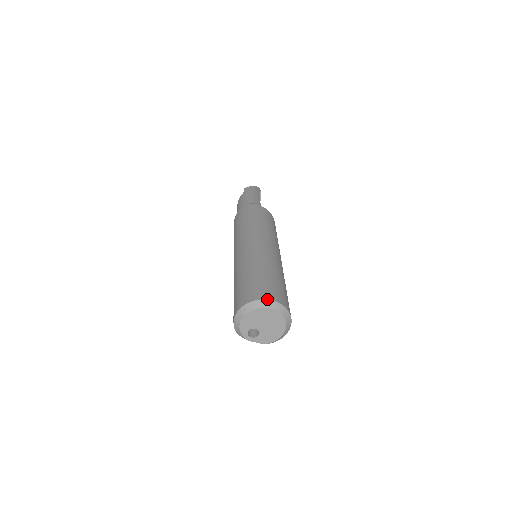
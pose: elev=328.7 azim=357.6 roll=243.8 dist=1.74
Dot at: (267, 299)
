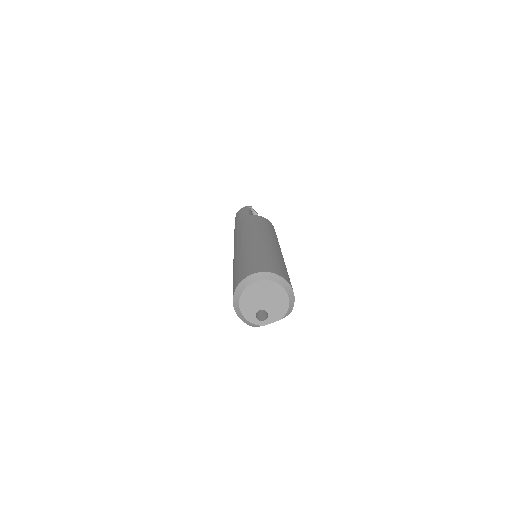
Dot at: (247, 276)
